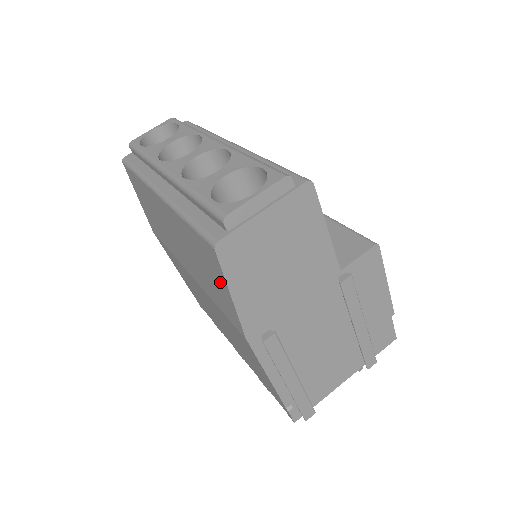
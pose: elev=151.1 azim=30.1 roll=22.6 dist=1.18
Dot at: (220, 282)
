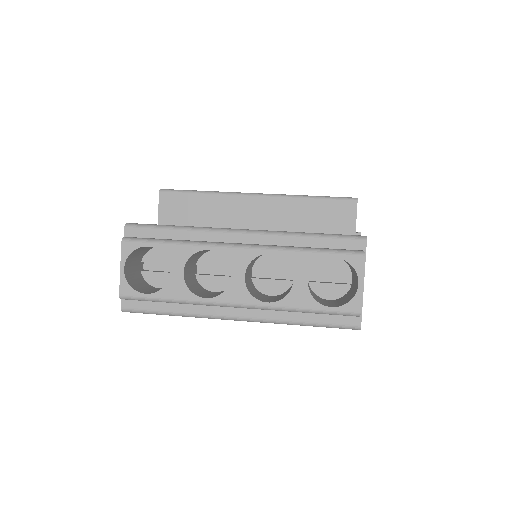
Dot at: occluded
